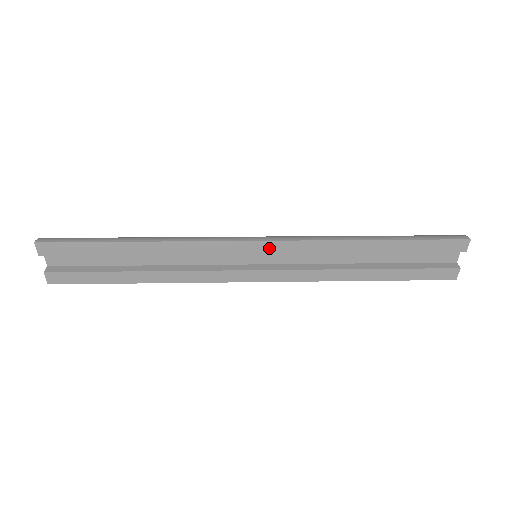
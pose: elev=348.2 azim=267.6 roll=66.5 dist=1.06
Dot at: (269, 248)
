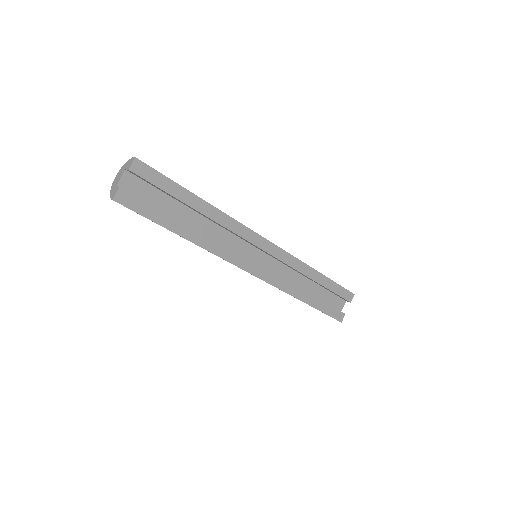
Dot at: (272, 250)
